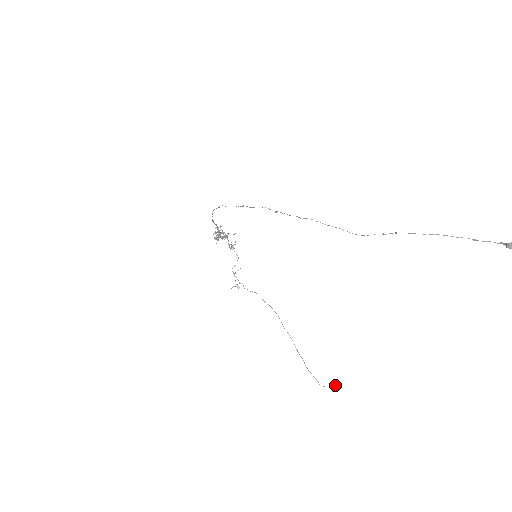
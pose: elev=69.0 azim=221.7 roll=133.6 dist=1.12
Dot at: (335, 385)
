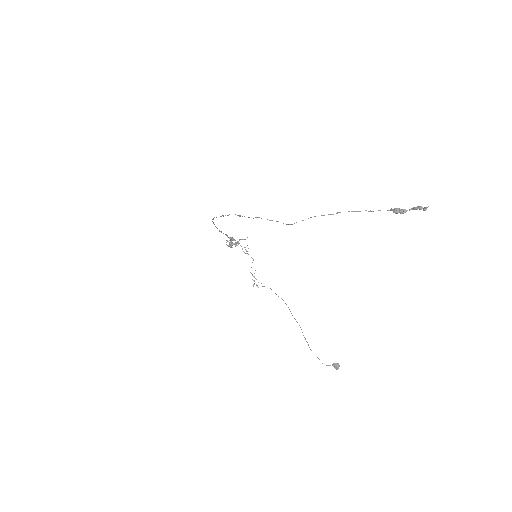
Dot at: (336, 363)
